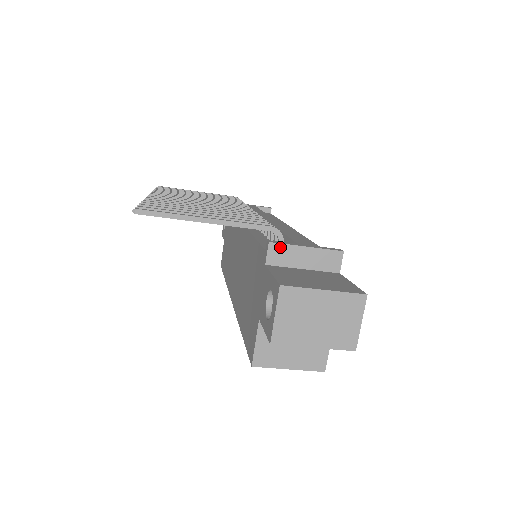
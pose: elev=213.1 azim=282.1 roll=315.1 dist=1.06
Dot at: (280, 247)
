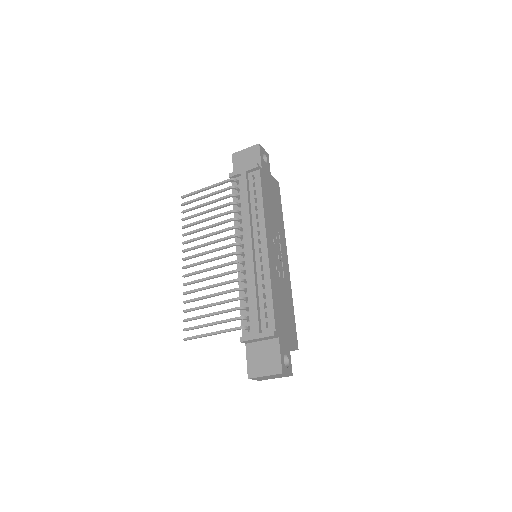
Dot at: (246, 341)
